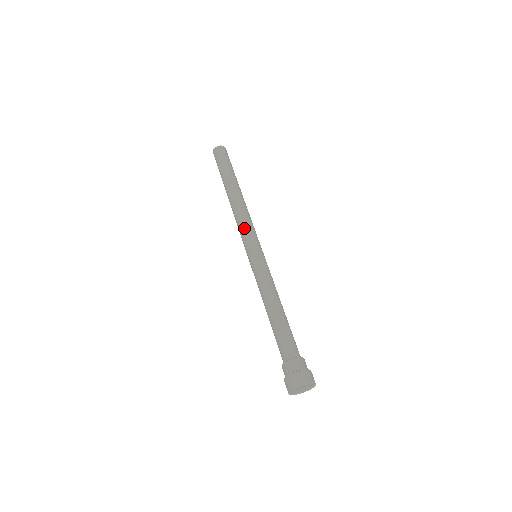
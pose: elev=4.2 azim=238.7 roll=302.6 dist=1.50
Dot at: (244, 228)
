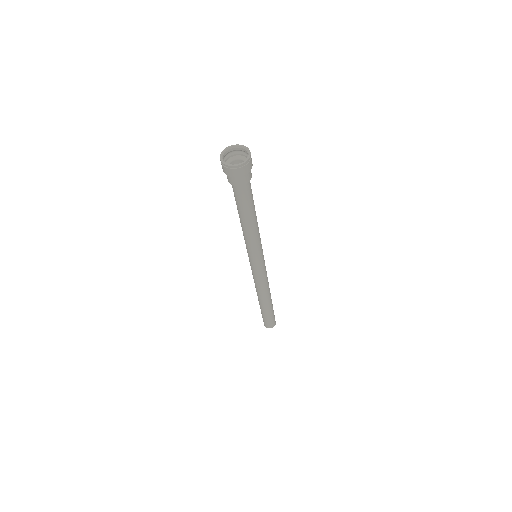
Dot at: occluded
